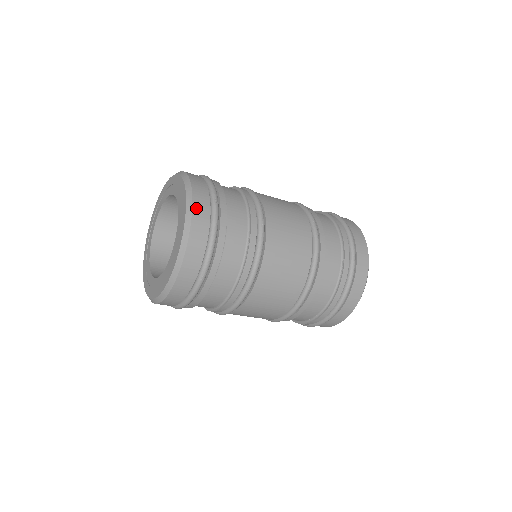
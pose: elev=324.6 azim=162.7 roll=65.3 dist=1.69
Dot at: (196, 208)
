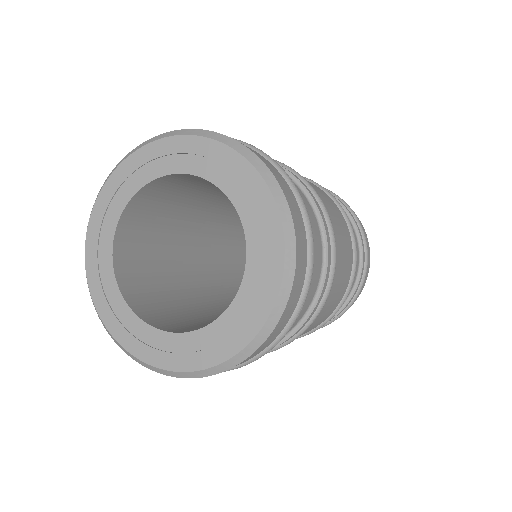
Dot at: (287, 196)
